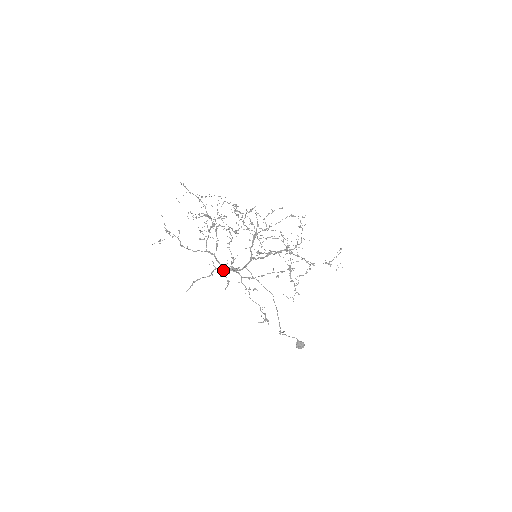
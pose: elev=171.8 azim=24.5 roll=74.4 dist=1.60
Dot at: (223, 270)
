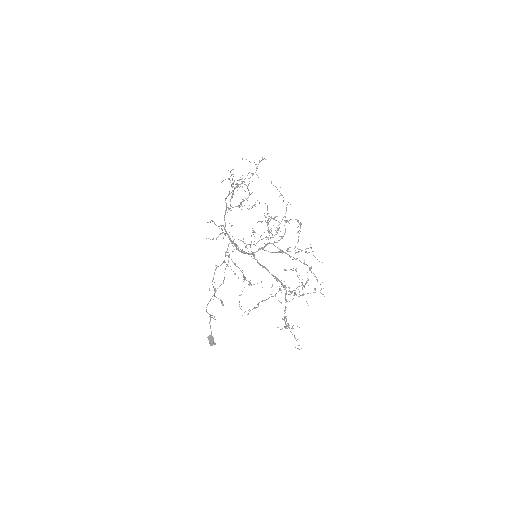
Dot at: (222, 230)
